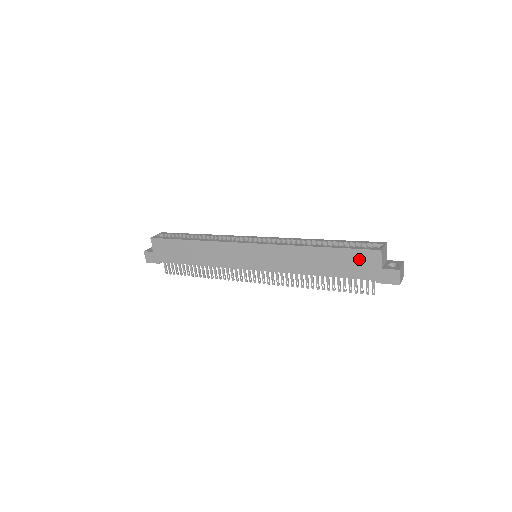
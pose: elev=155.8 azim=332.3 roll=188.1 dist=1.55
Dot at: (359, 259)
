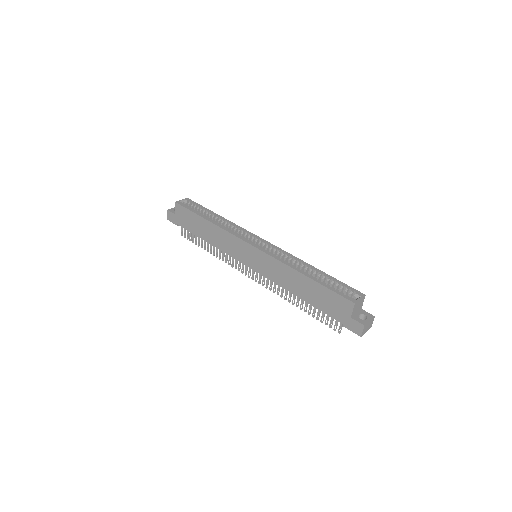
Dot at: (335, 301)
